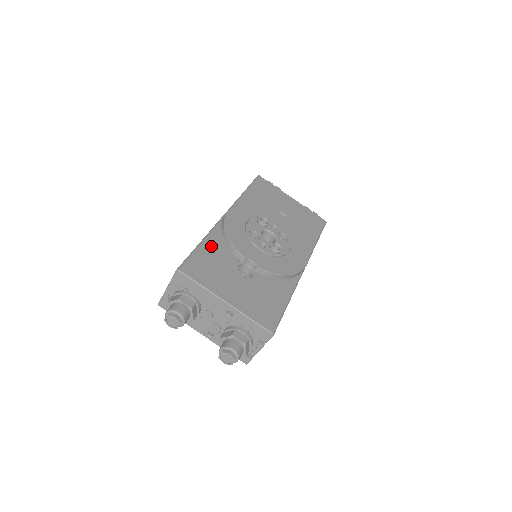
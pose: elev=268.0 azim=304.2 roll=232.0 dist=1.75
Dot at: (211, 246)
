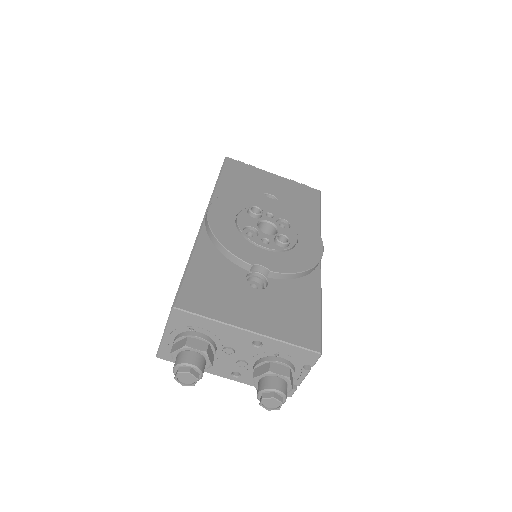
Dot at: (204, 261)
